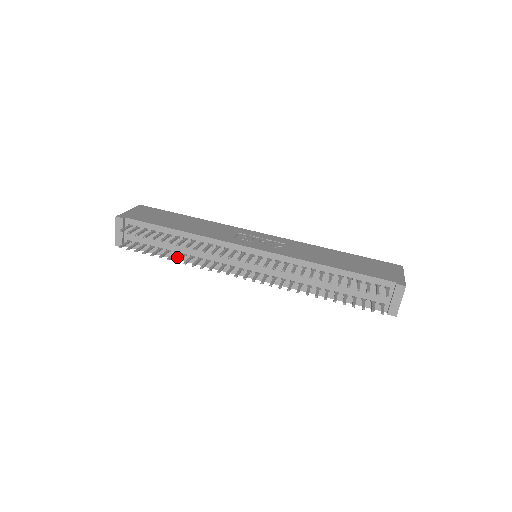
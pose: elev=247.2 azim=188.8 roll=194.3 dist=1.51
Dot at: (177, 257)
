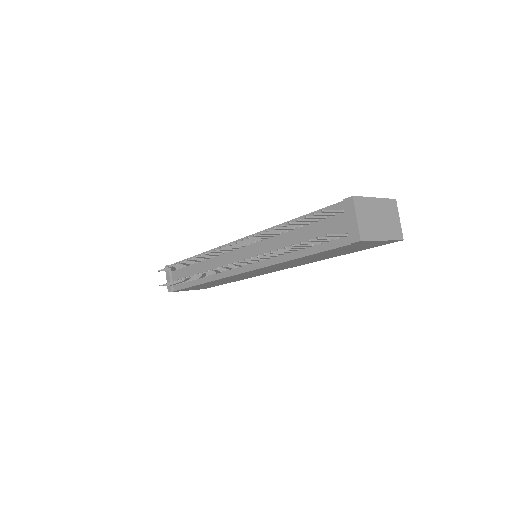
Dot at: (199, 282)
